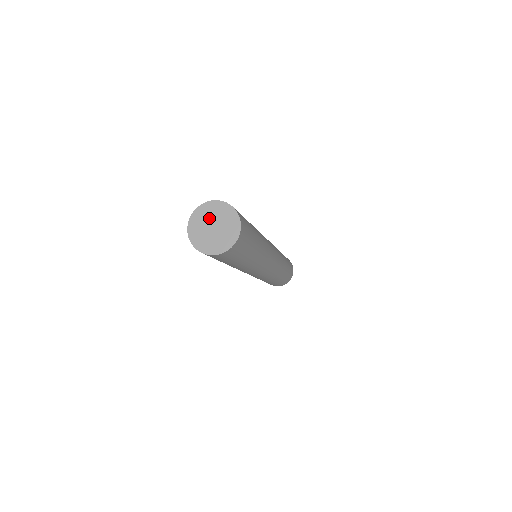
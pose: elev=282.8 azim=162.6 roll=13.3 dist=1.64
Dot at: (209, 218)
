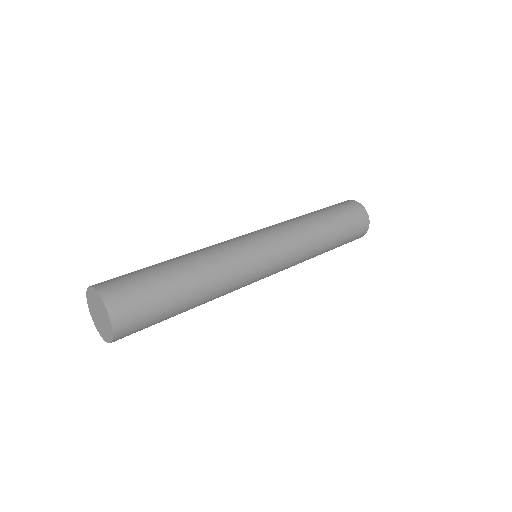
Dot at: (97, 305)
